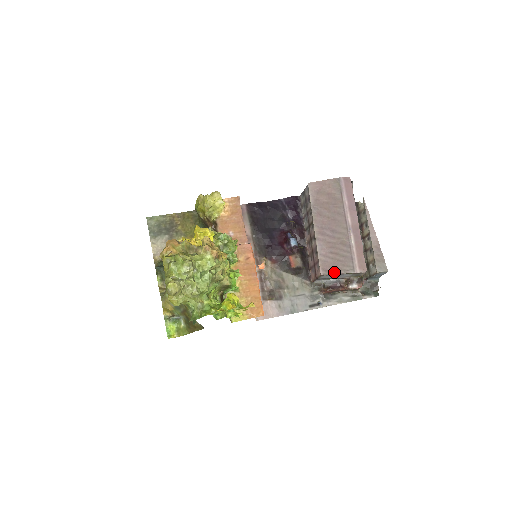
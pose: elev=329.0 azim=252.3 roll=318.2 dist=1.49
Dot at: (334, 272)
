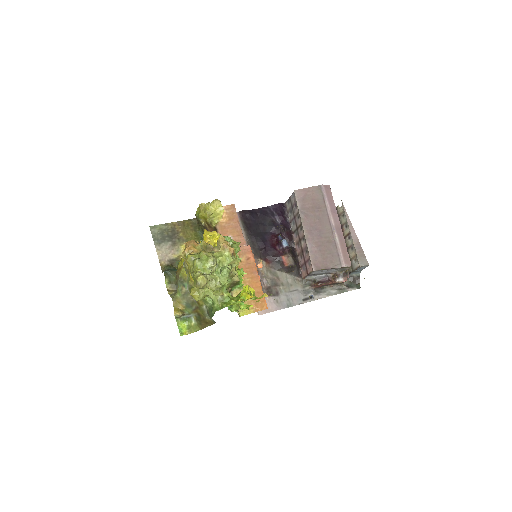
Dot at: (324, 267)
